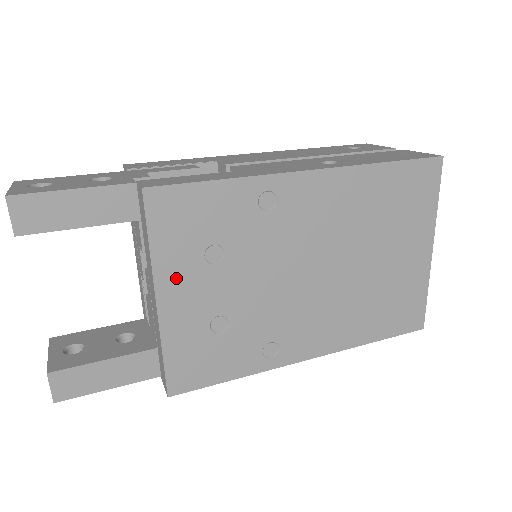
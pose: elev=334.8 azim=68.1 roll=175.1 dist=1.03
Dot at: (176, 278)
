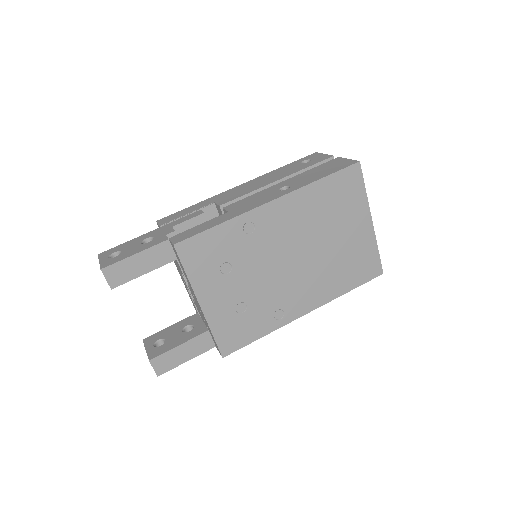
Dot at: (207, 288)
